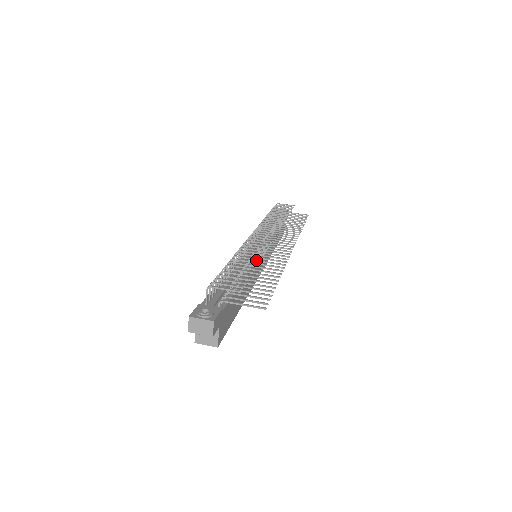
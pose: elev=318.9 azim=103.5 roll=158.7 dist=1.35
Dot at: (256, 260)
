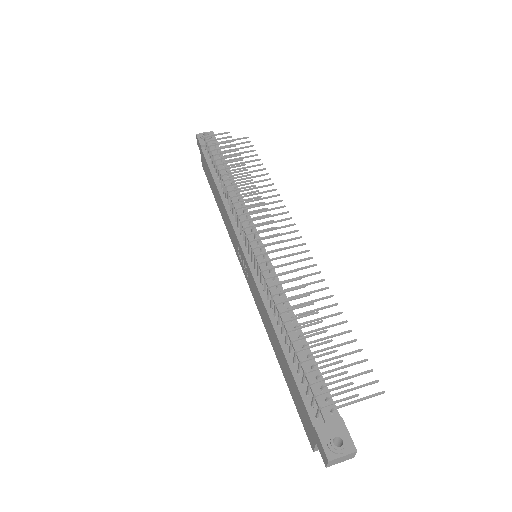
Dot at: occluded
